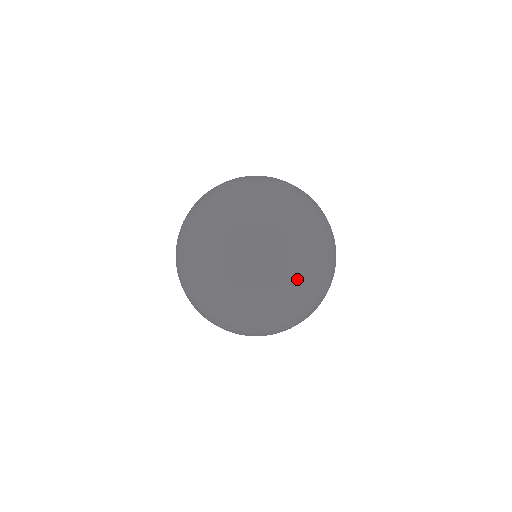
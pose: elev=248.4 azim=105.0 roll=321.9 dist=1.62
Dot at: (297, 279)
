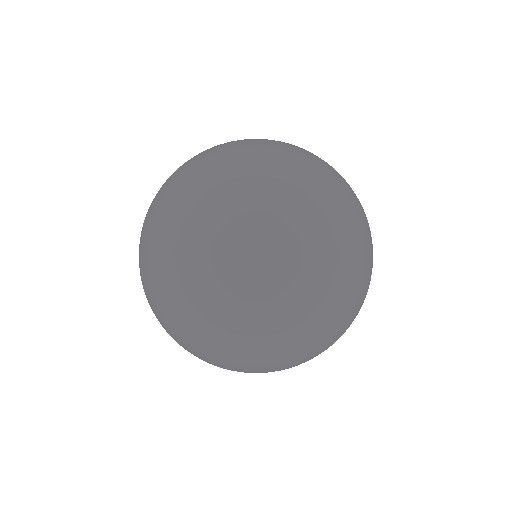
Dot at: (279, 241)
